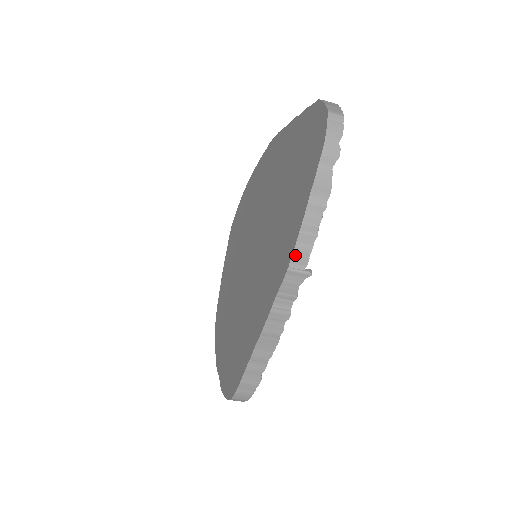
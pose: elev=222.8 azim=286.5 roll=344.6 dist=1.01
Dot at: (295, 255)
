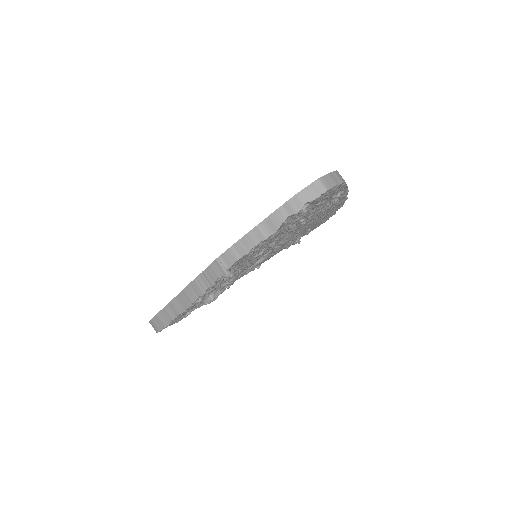
Dot at: (226, 253)
